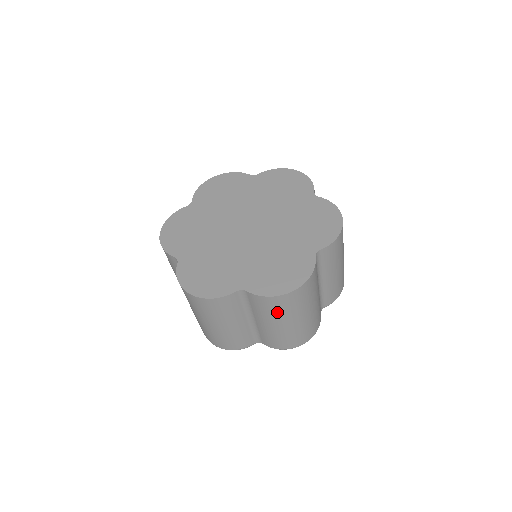
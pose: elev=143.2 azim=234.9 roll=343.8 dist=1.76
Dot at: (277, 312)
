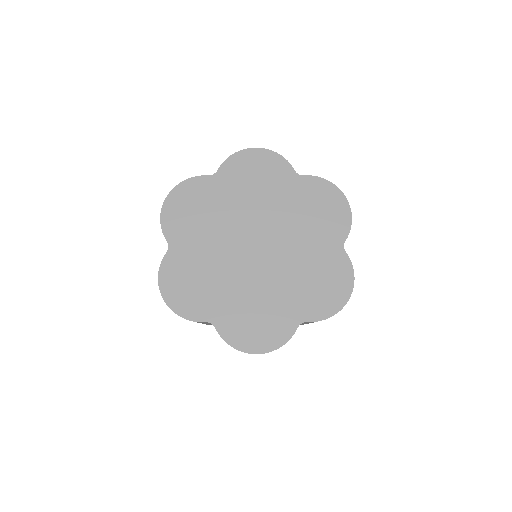
Dot at: occluded
